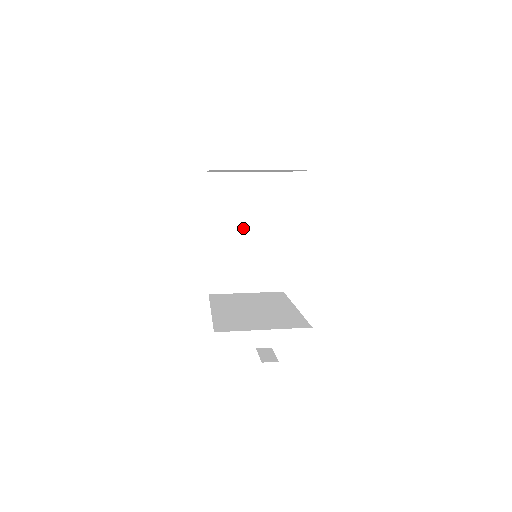
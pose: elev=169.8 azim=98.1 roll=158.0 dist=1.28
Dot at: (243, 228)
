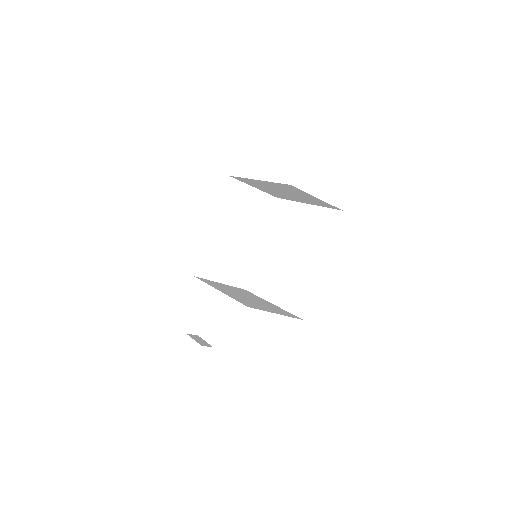
Dot at: (237, 230)
